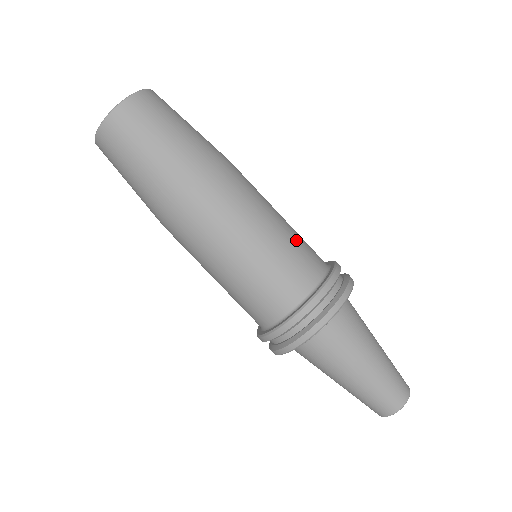
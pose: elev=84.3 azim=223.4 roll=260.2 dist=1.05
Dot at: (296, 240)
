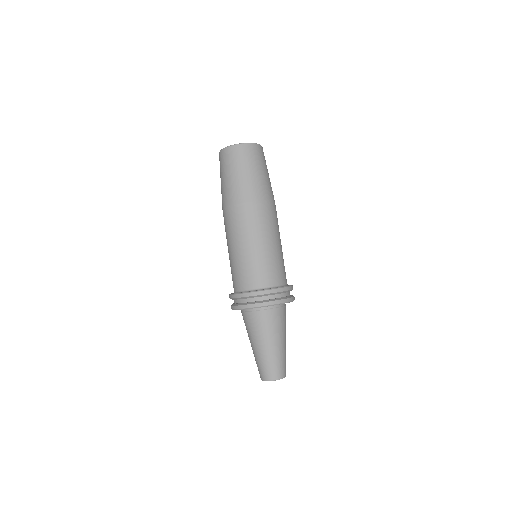
Dot at: (283, 260)
